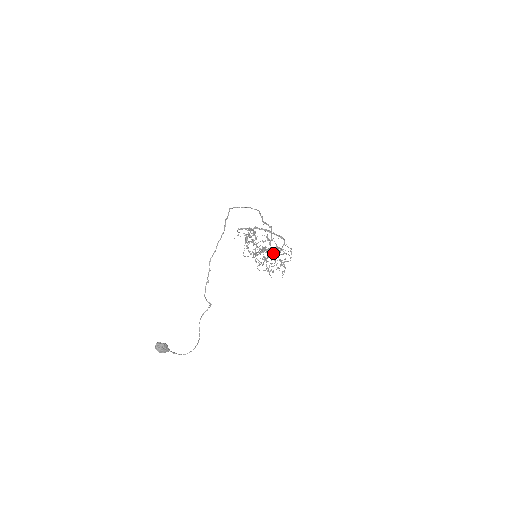
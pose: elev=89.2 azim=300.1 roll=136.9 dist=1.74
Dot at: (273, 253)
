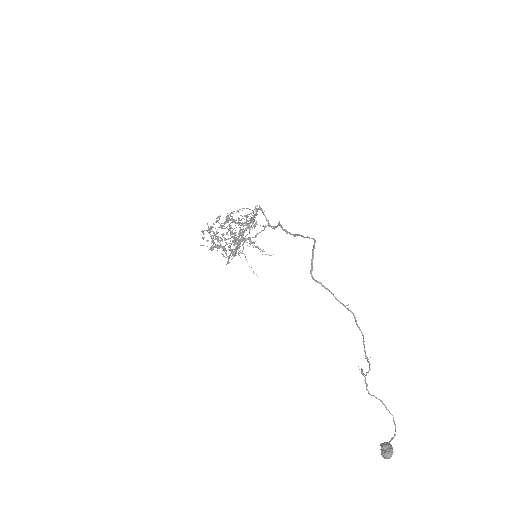
Dot at: occluded
